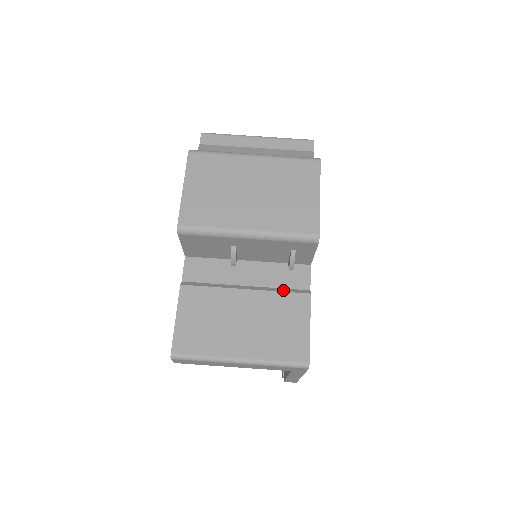
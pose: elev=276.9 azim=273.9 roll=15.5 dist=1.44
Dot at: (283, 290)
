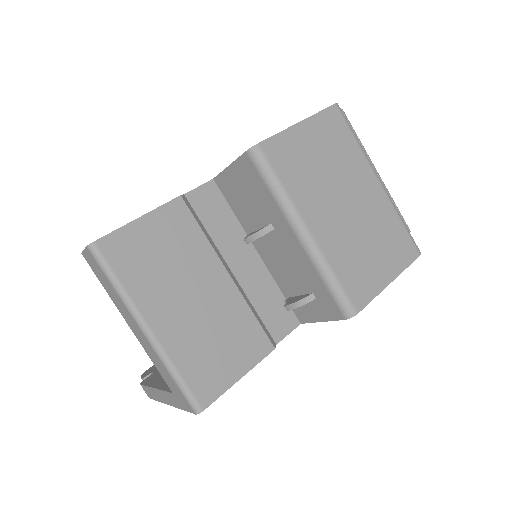
Dot at: (257, 316)
